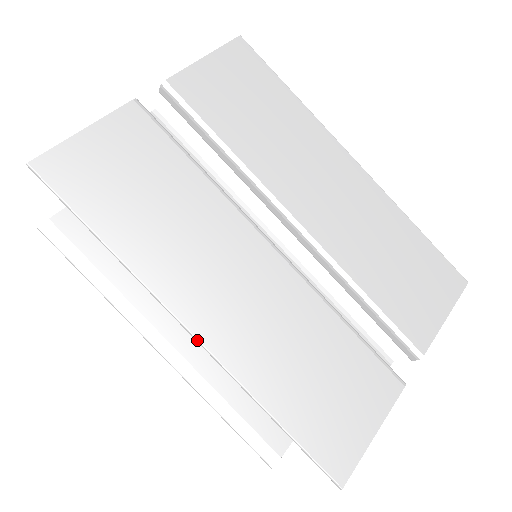
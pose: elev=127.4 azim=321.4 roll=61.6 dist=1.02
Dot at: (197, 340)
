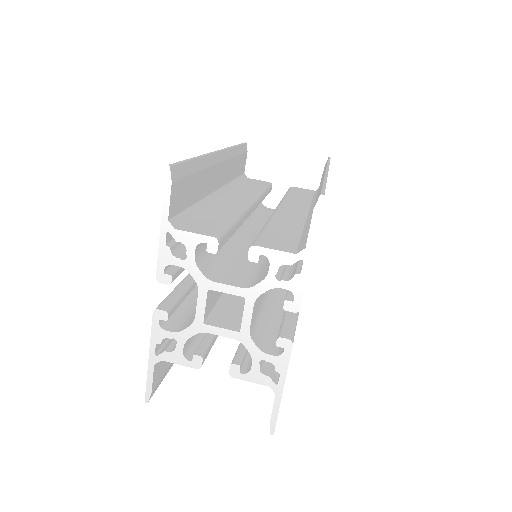
Dot at: occluded
